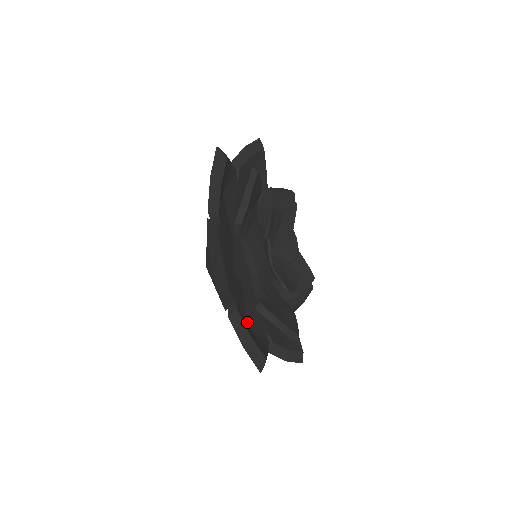
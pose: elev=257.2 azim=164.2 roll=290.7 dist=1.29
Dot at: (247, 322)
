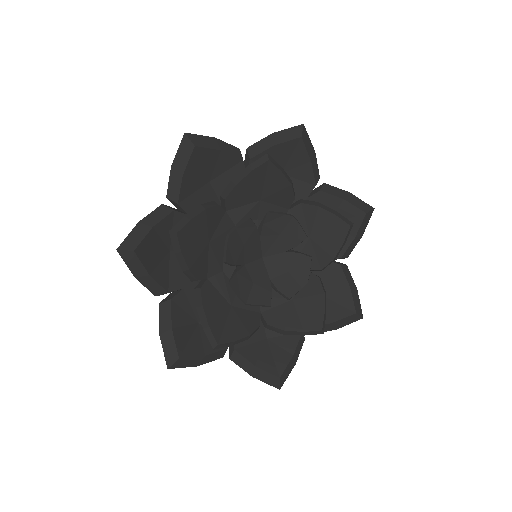
Dot at: (264, 334)
